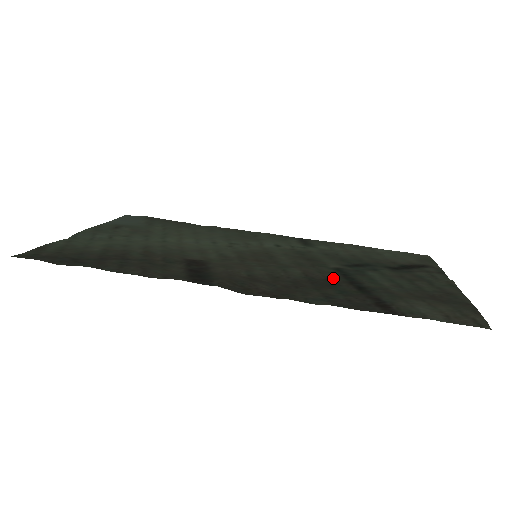
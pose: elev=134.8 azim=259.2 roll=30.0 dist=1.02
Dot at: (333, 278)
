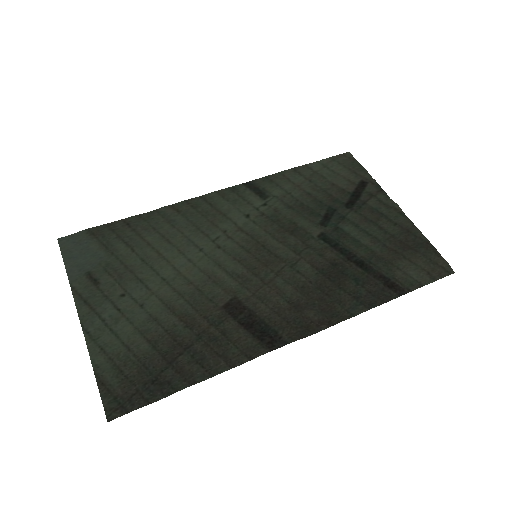
Dot at: (334, 259)
